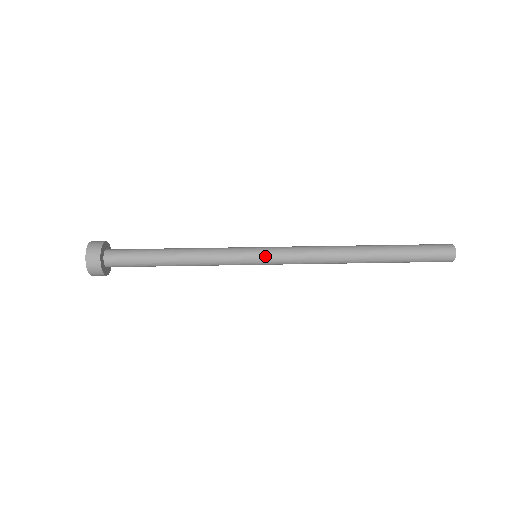
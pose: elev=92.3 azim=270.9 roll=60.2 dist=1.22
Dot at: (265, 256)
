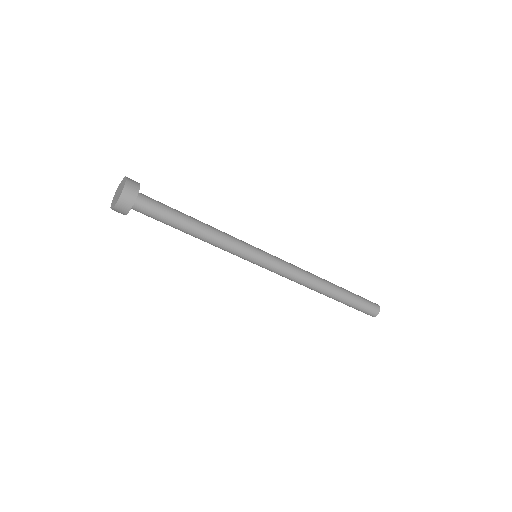
Dot at: occluded
